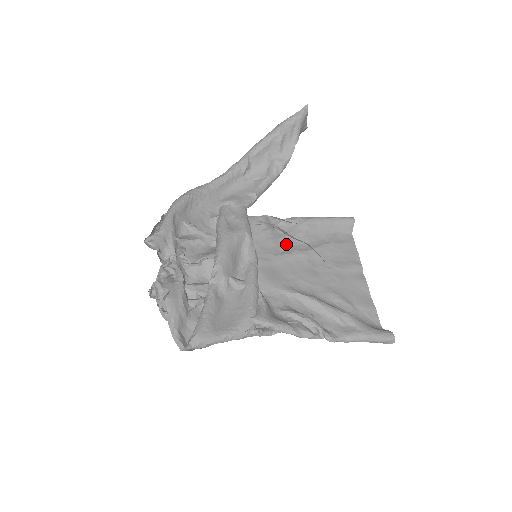
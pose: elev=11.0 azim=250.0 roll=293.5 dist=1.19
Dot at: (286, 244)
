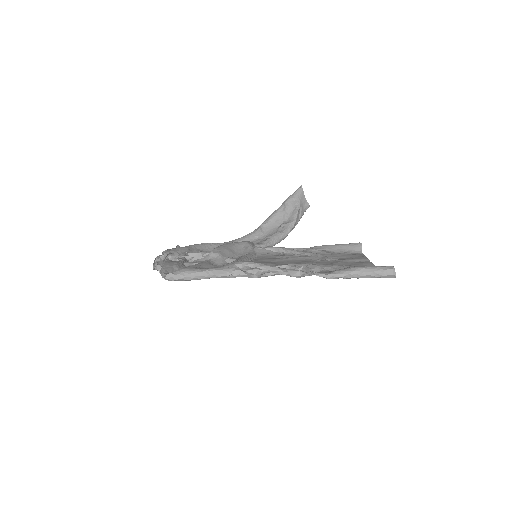
Dot at: (290, 257)
